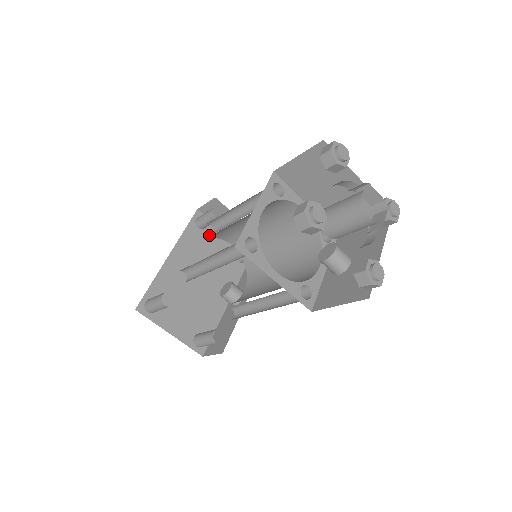
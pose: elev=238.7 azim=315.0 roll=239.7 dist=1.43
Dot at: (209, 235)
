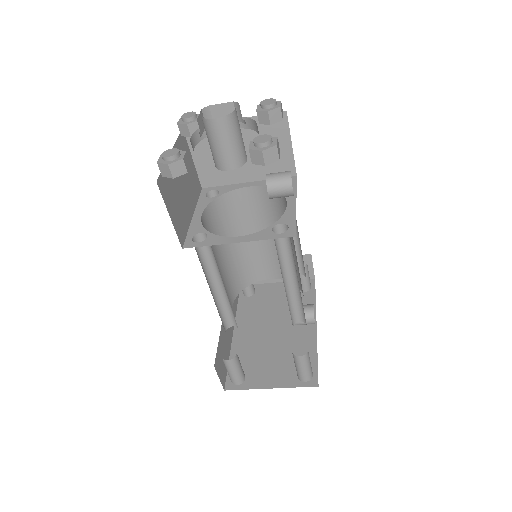
Dot at: (262, 294)
